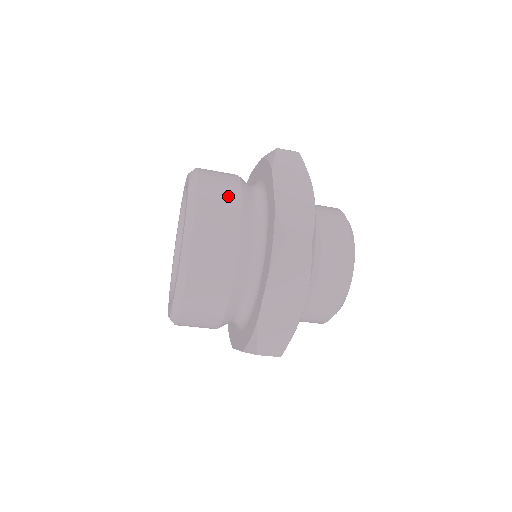
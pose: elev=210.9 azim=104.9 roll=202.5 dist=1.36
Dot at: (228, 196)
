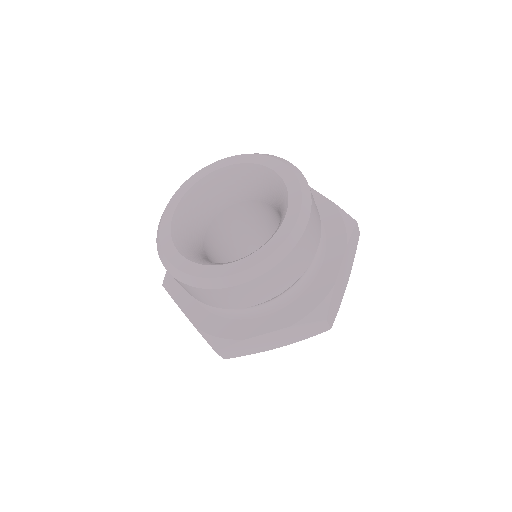
Dot at: (315, 242)
